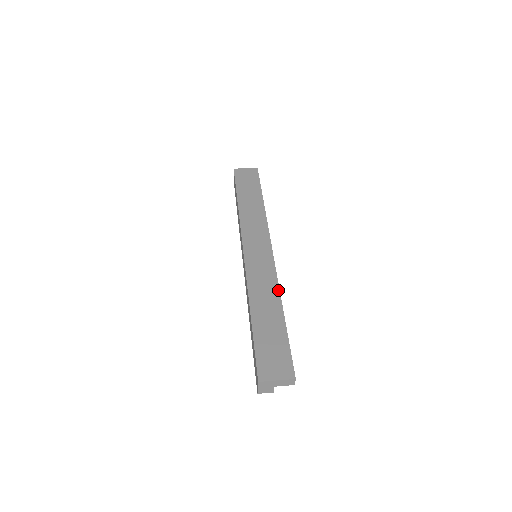
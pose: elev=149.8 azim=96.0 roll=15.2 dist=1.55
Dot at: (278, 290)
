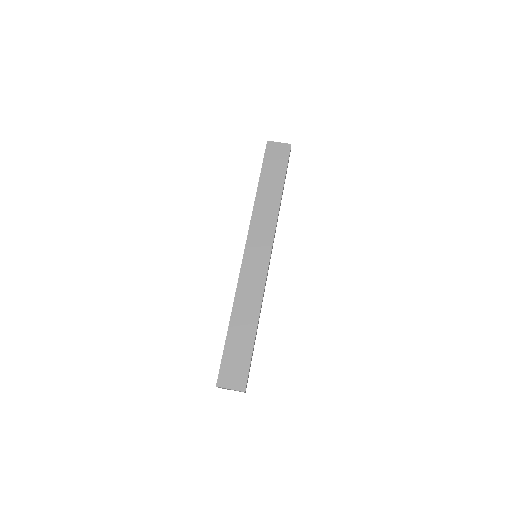
Dot at: (260, 303)
